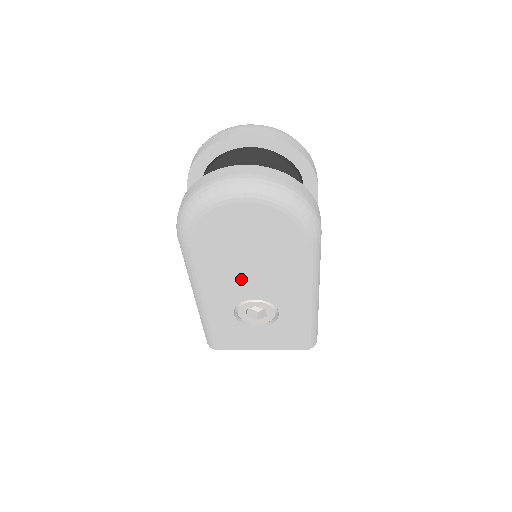
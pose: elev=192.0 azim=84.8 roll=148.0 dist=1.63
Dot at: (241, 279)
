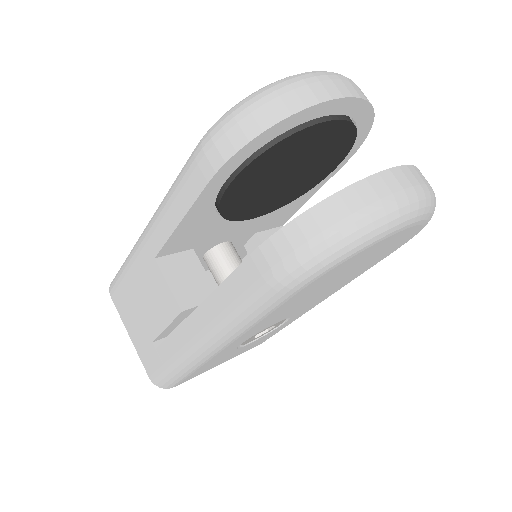
Dot at: (296, 307)
